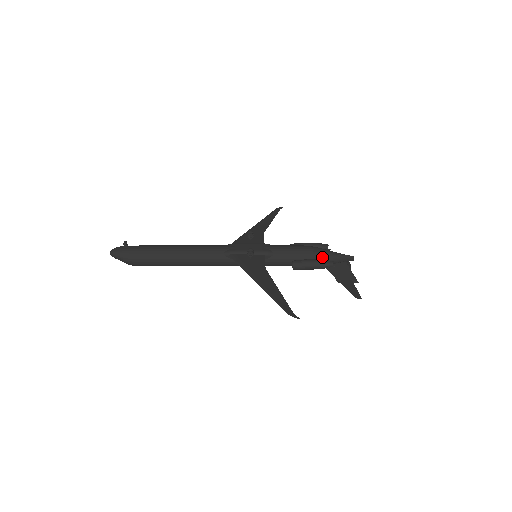
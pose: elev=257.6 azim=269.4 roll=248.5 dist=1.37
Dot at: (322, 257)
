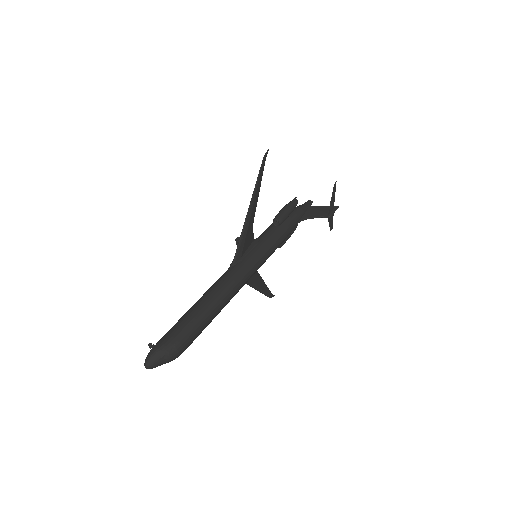
Dot at: occluded
